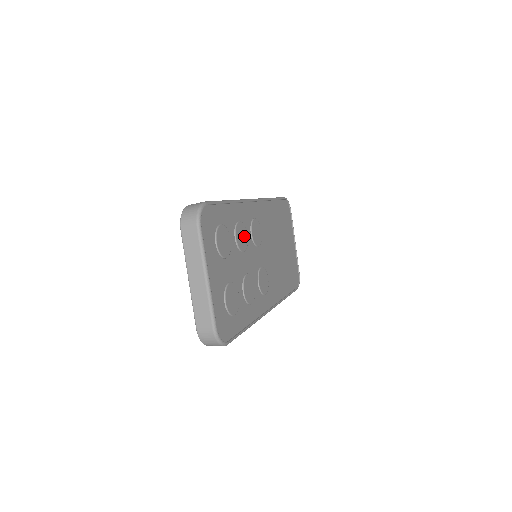
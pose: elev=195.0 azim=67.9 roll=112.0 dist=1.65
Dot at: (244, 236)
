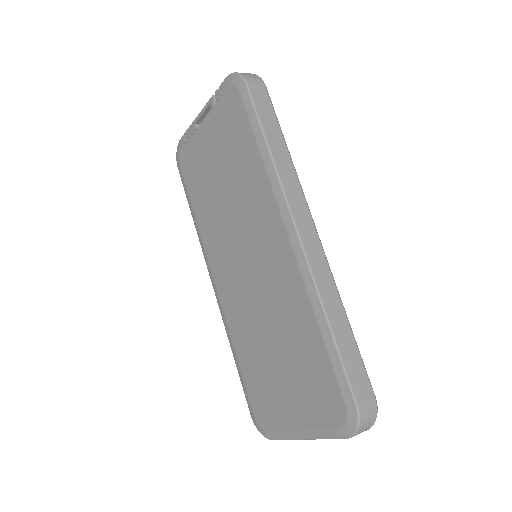
Dot at: occluded
